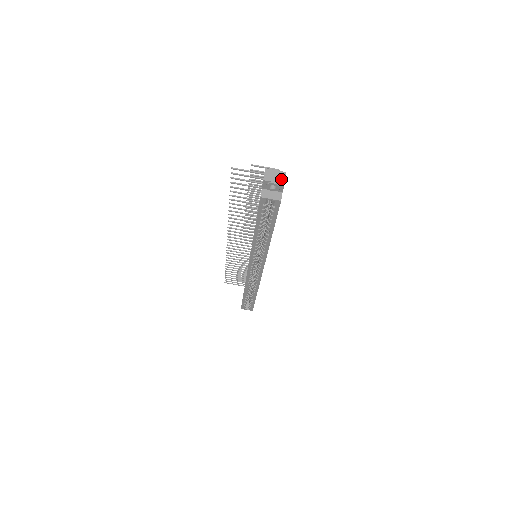
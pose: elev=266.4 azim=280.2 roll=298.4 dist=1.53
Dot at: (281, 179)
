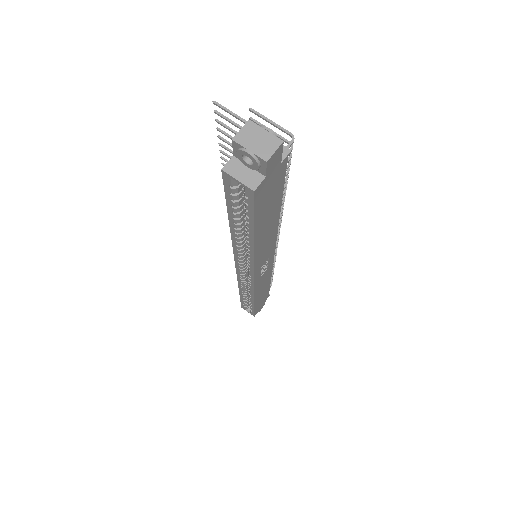
Dot at: (266, 150)
